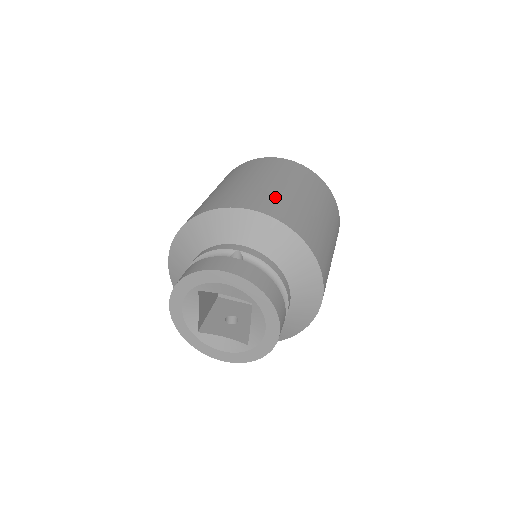
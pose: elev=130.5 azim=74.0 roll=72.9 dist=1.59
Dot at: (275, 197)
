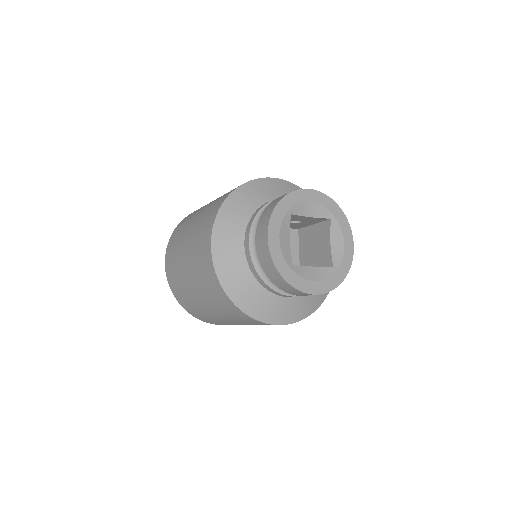
Dot at: occluded
